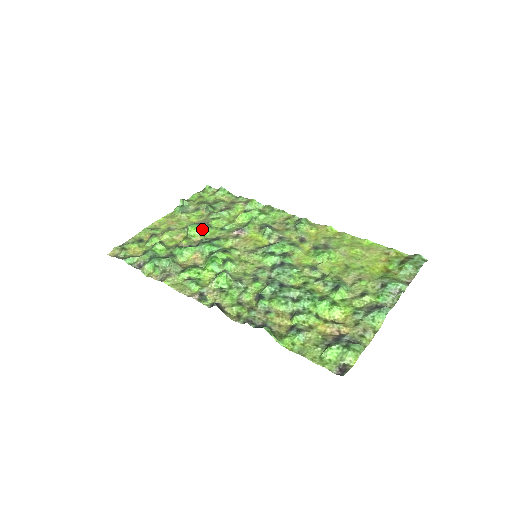
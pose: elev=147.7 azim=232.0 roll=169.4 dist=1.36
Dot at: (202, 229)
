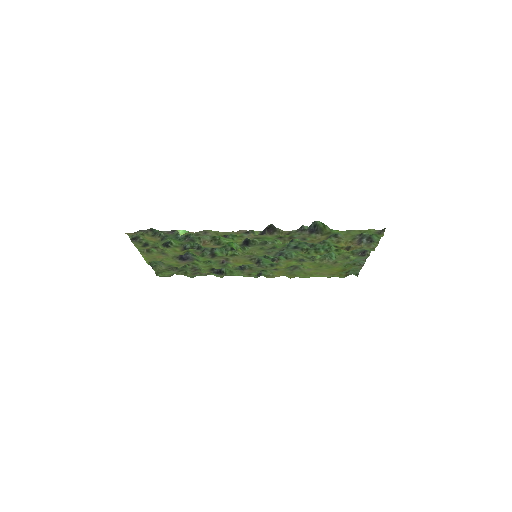
Dot at: (195, 255)
